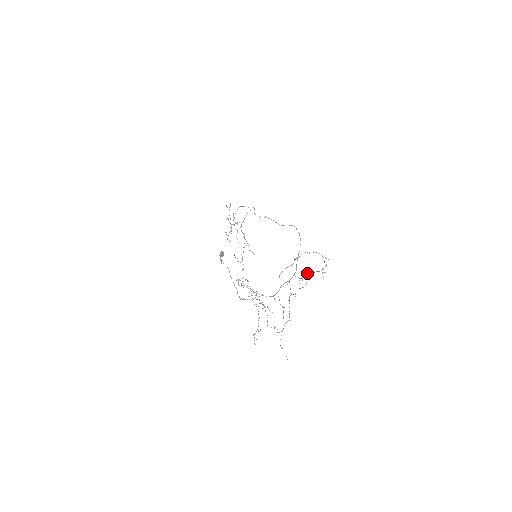
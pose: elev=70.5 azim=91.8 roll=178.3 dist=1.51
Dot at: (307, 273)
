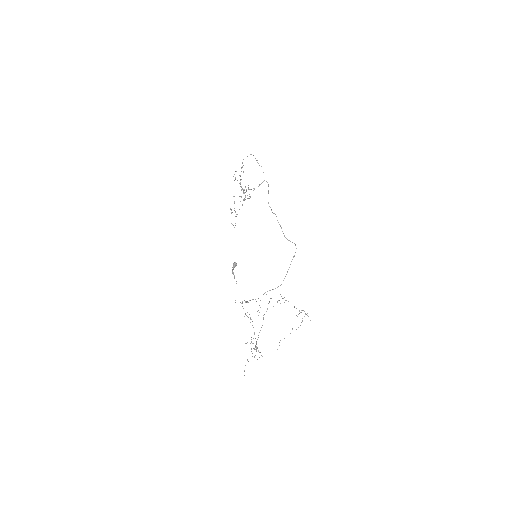
Dot at: occluded
